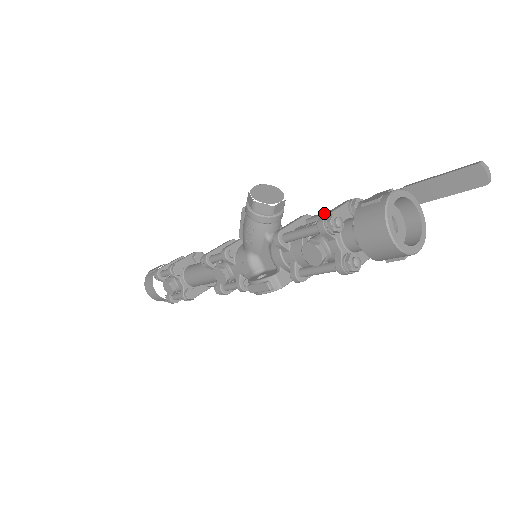
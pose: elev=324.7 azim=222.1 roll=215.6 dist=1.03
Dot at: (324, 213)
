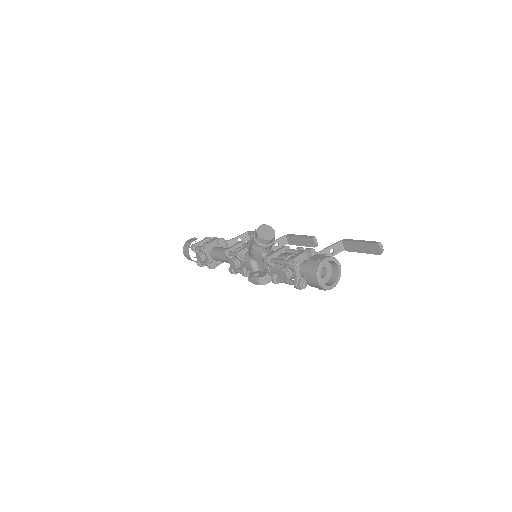
Dot at: (295, 250)
